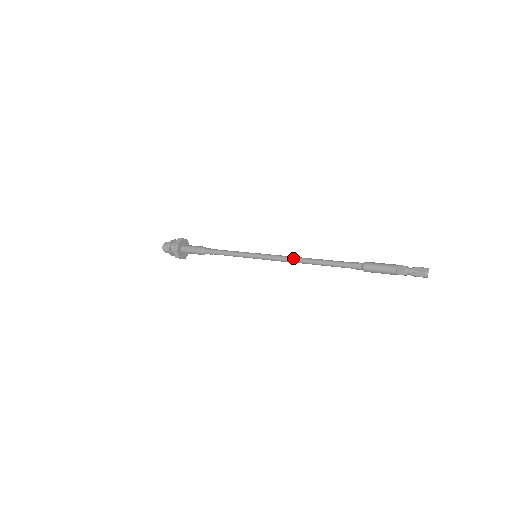
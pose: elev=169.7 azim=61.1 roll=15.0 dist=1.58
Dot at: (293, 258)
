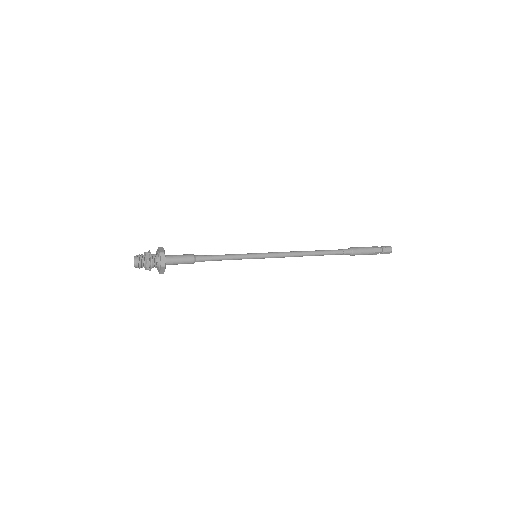
Dot at: (295, 254)
